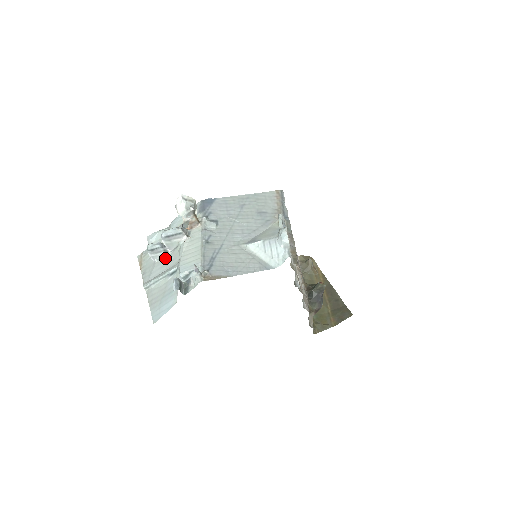
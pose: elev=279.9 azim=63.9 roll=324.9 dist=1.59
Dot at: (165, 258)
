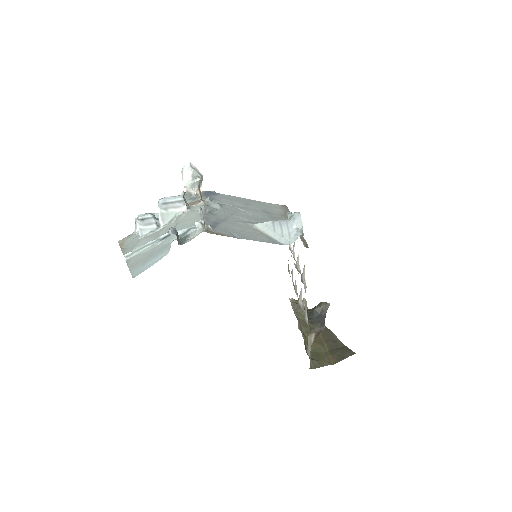
Dot at: (155, 232)
